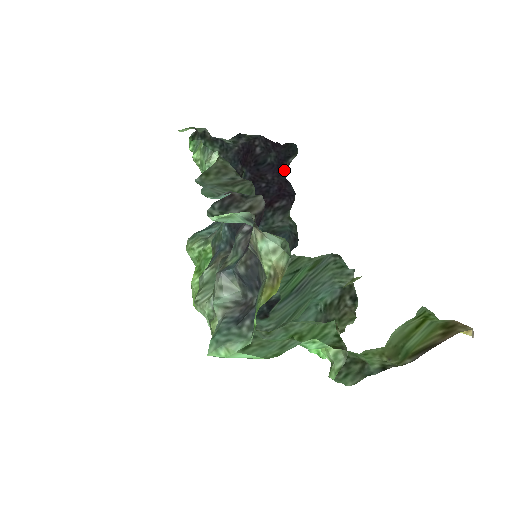
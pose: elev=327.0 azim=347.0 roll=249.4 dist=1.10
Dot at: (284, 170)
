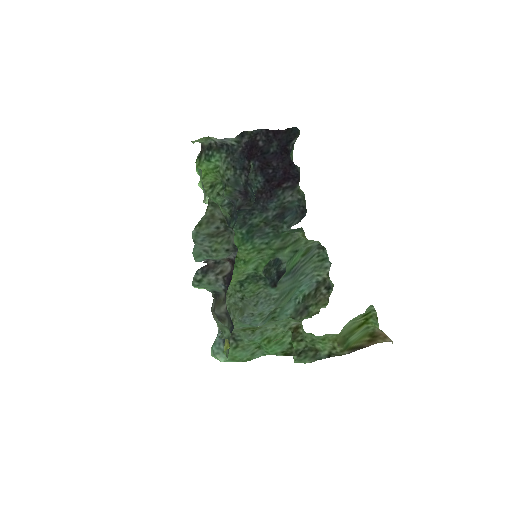
Dot at: (288, 153)
